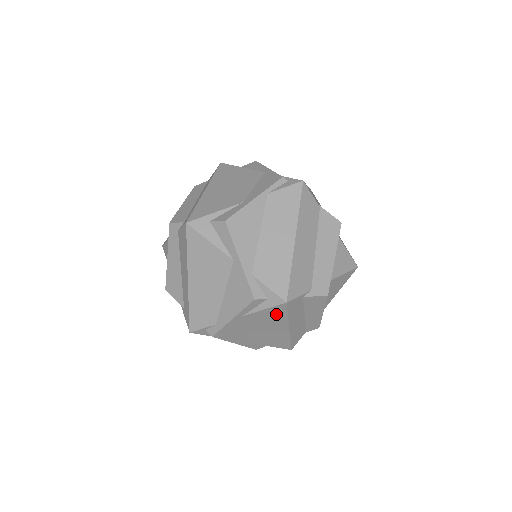
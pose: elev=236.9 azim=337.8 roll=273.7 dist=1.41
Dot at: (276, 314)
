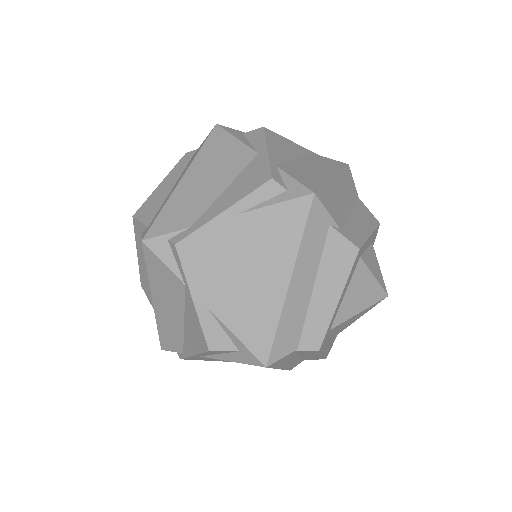
Dot at: (288, 225)
